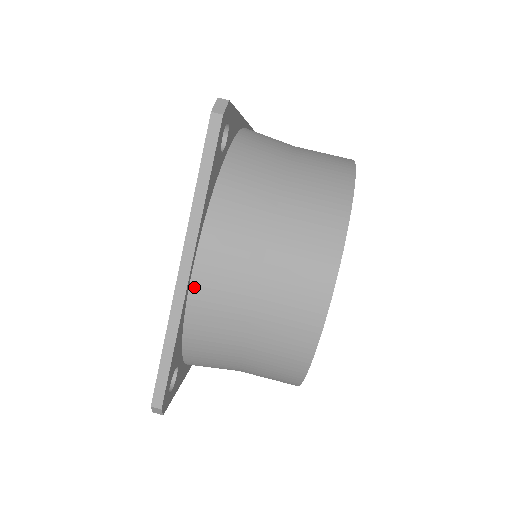
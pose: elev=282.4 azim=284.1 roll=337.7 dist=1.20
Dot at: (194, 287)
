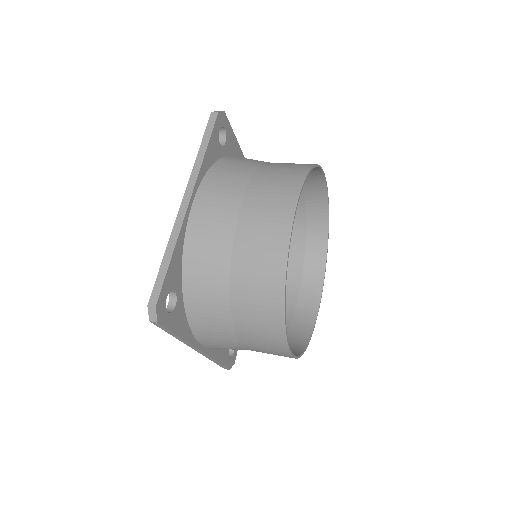
Dot at: (193, 216)
